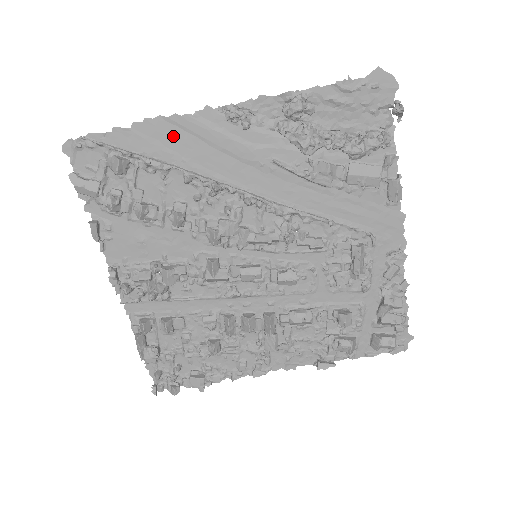
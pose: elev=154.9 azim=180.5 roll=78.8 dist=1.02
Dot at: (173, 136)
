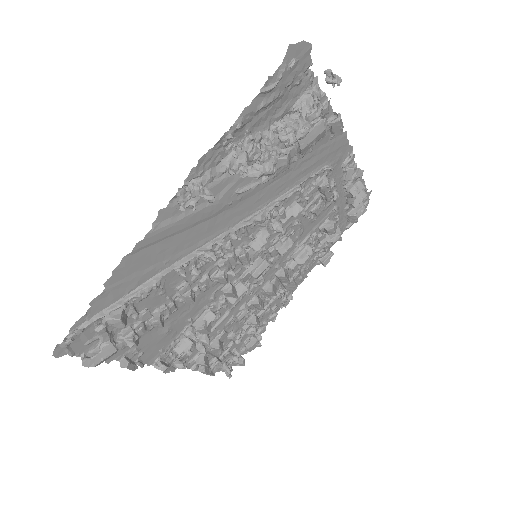
Dot at: (146, 257)
